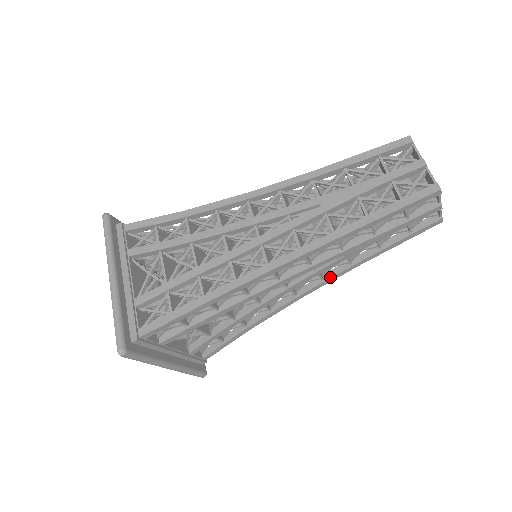
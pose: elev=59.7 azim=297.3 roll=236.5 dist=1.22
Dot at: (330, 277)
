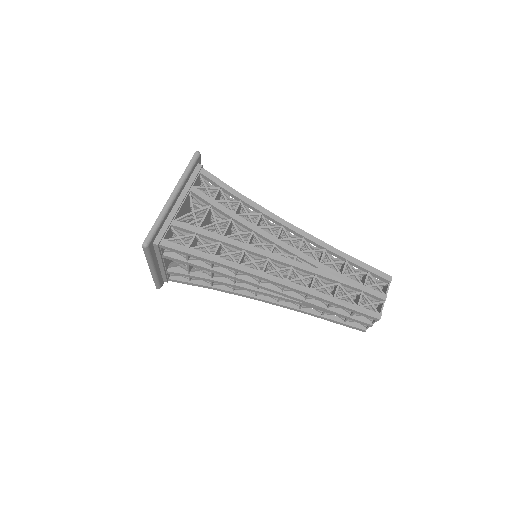
Dot at: occluded
